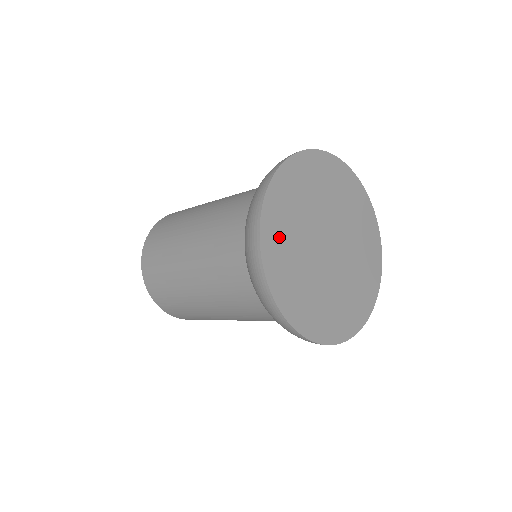
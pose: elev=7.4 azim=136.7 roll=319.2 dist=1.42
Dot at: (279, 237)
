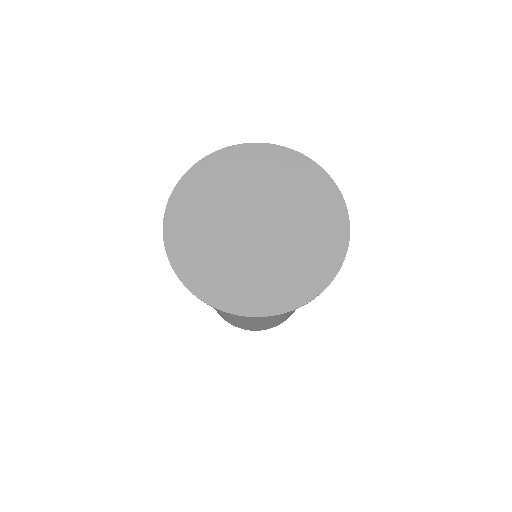
Dot at: (188, 214)
